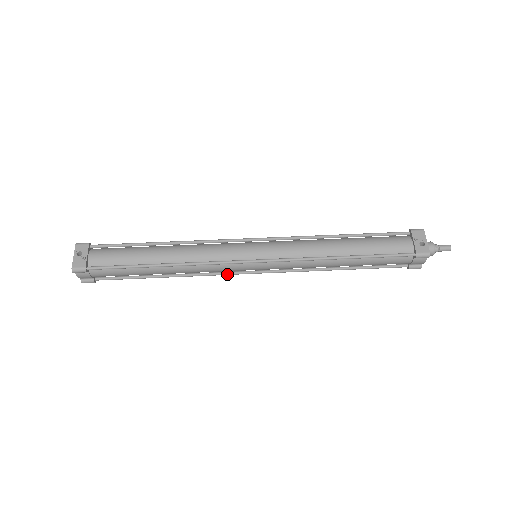
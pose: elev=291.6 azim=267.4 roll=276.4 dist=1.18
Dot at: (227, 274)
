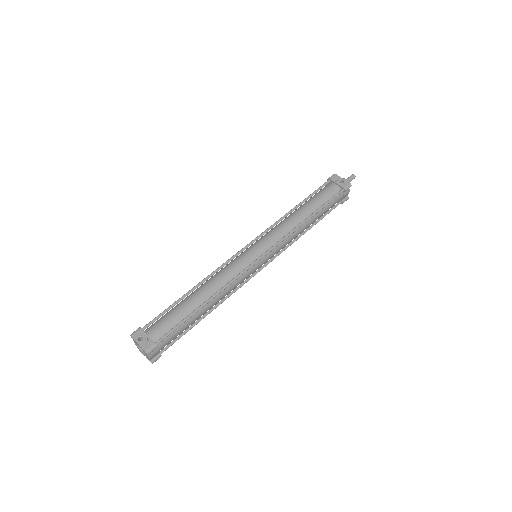
Dot at: (246, 282)
